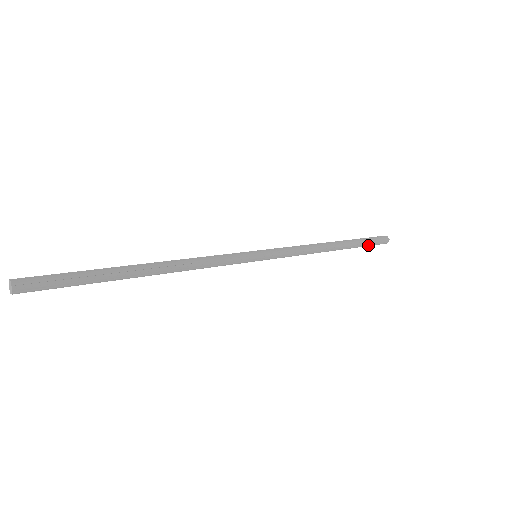
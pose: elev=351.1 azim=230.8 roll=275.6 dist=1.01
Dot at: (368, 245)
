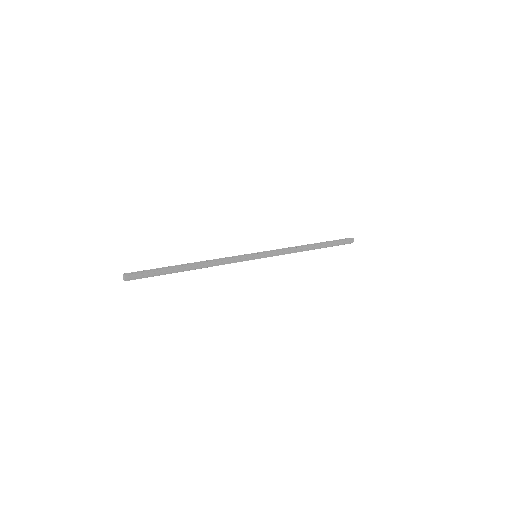
Dot at: (337, 245)
